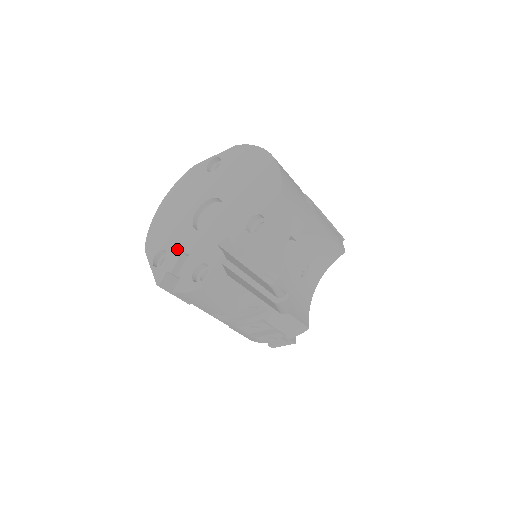
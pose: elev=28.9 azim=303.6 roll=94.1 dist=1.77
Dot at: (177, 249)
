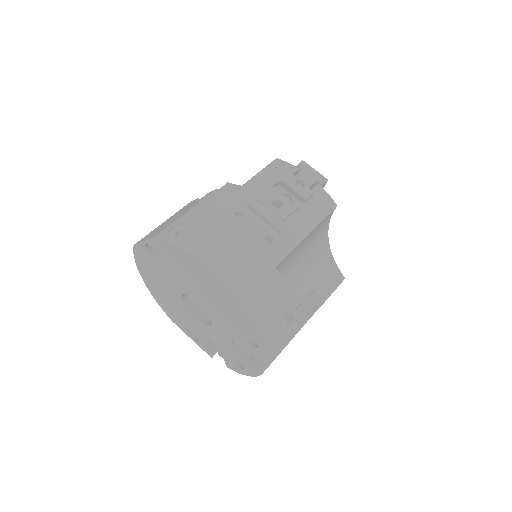
Dot at: (199, 333)
